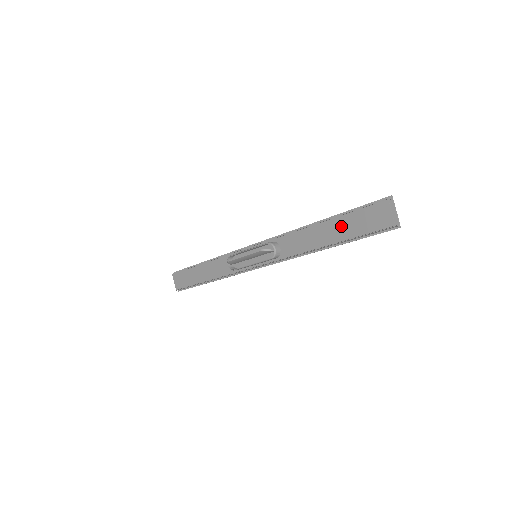
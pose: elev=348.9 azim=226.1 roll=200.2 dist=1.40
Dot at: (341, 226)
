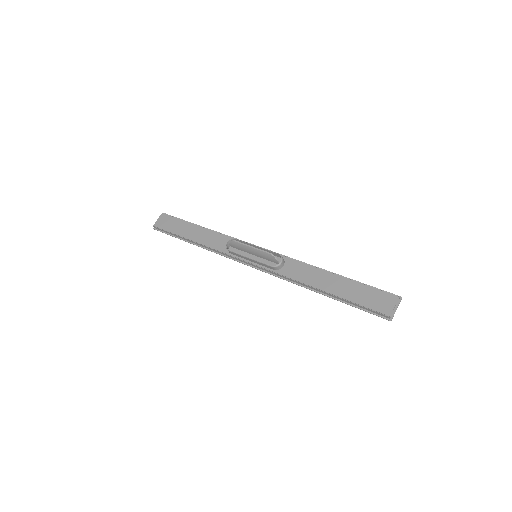
Dot at: (348, 287)
